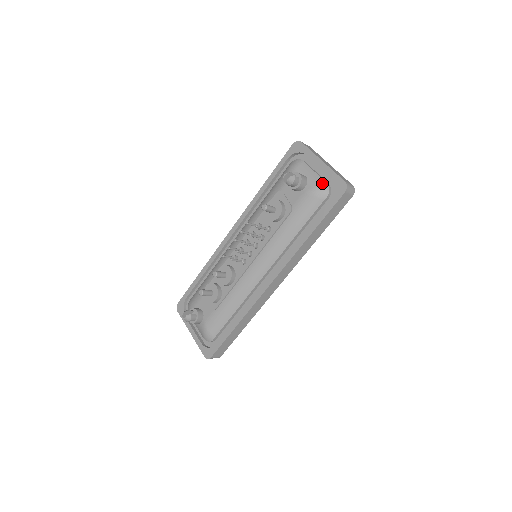
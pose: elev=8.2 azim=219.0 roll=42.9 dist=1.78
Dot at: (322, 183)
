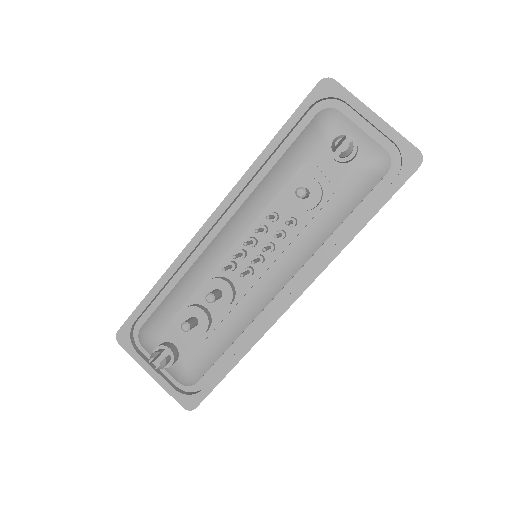
Dot at: (381, 151)
